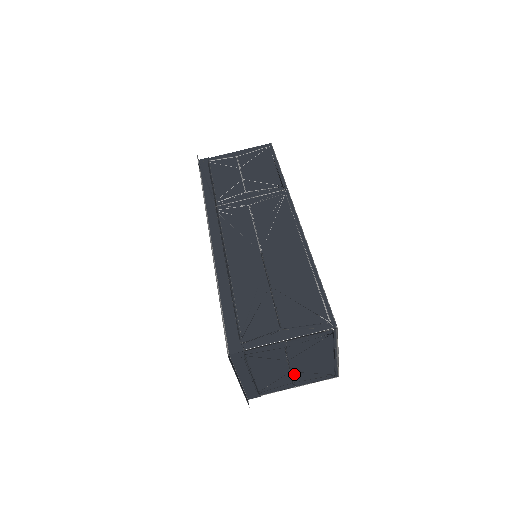
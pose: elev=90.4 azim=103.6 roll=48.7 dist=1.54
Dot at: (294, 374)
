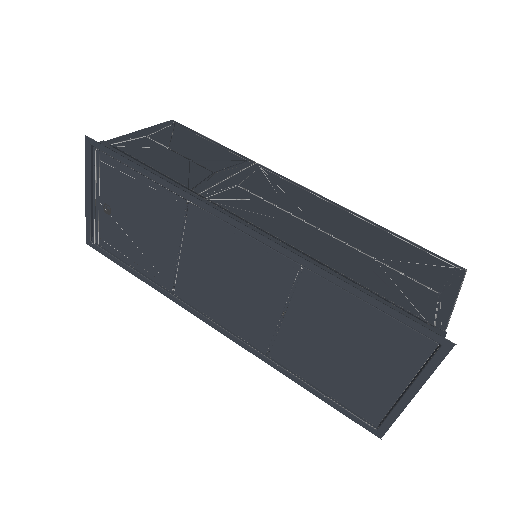
Dot at: occluded
